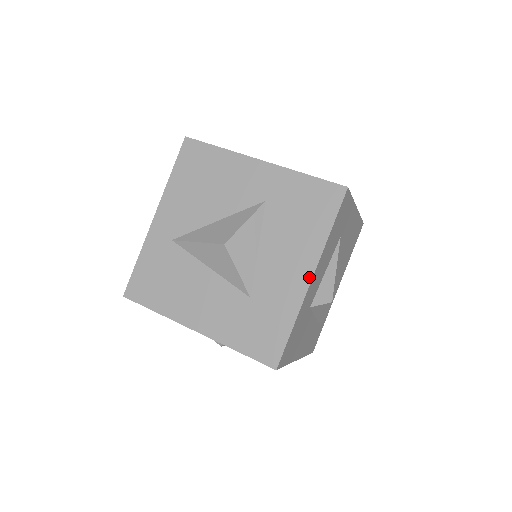
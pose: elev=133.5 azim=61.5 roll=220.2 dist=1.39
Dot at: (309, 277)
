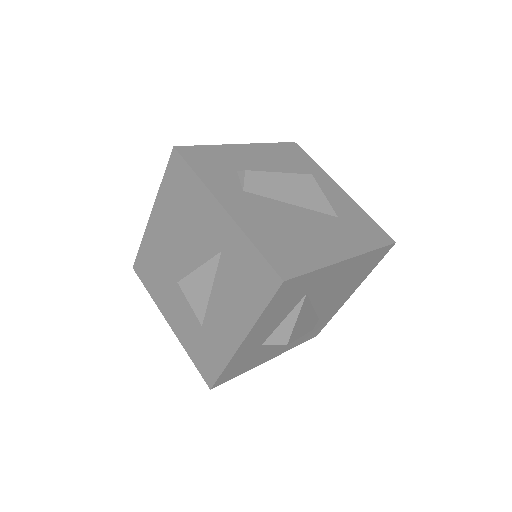
Dot at: (240, 340)
